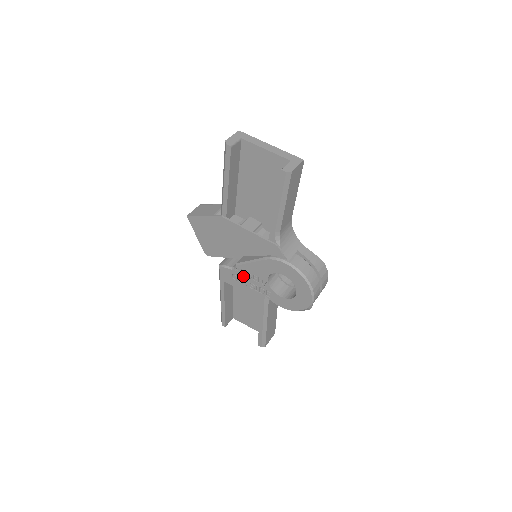
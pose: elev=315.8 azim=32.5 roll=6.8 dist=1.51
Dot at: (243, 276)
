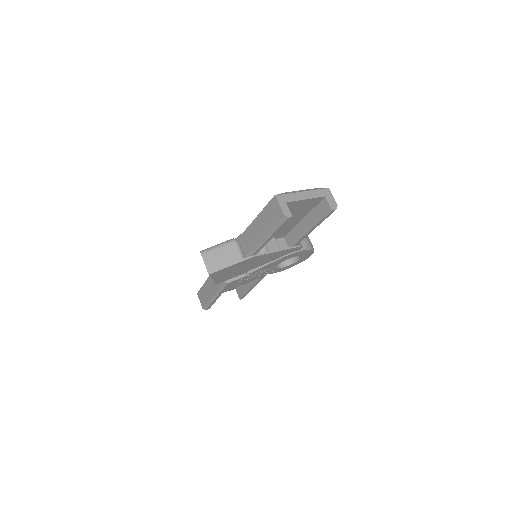
Dot at: (252, 276)
